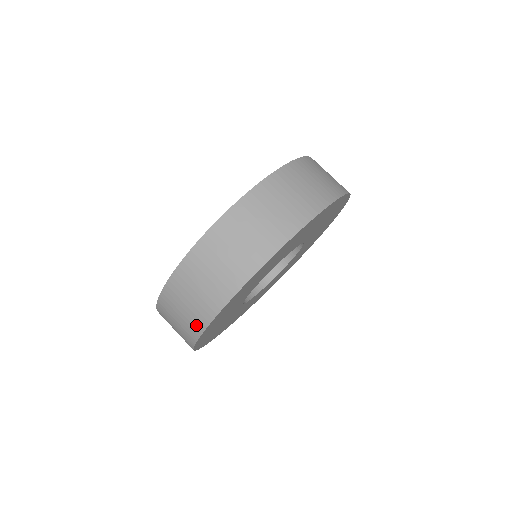
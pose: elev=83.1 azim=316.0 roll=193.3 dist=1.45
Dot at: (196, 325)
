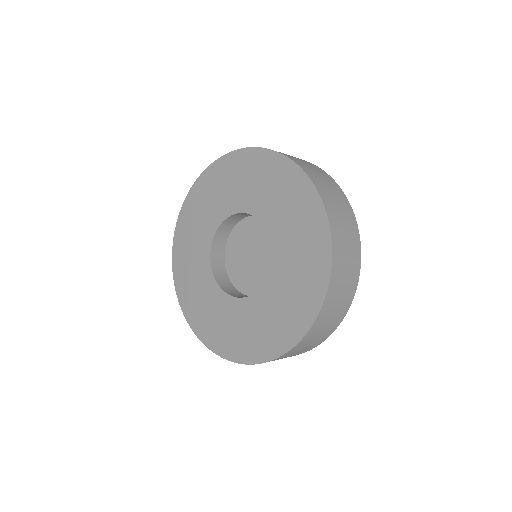
Dot at: occluded
